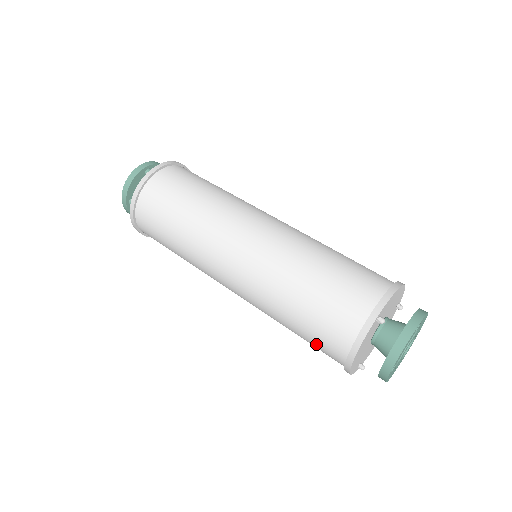
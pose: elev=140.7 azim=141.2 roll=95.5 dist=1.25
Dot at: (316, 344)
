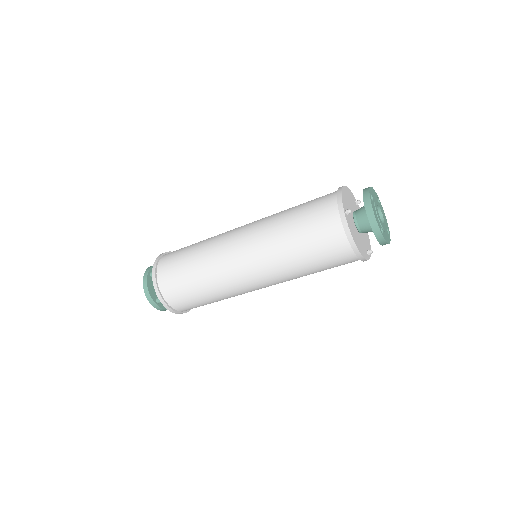
Dot at: (332, 262)
